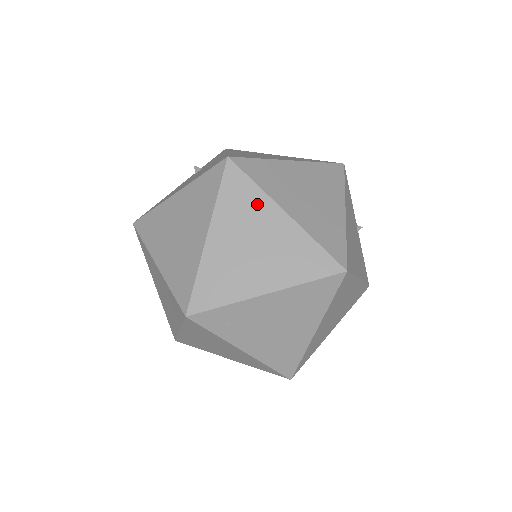
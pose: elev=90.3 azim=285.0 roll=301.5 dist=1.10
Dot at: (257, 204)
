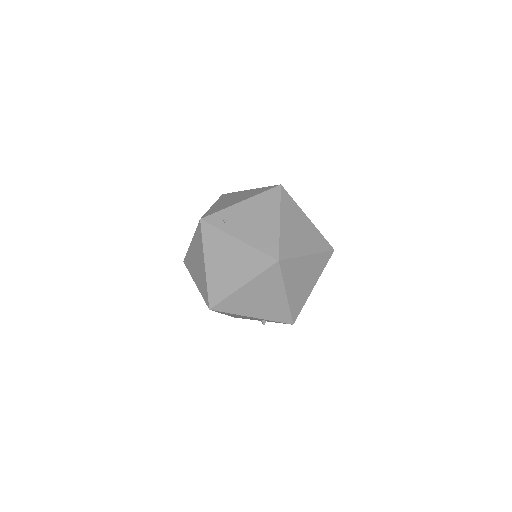
Dot at: (236, 194)
